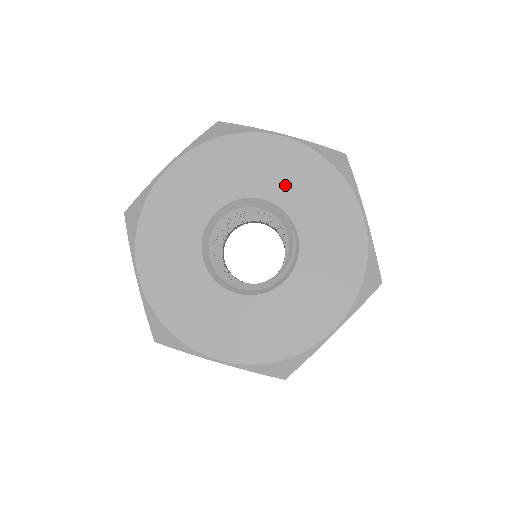
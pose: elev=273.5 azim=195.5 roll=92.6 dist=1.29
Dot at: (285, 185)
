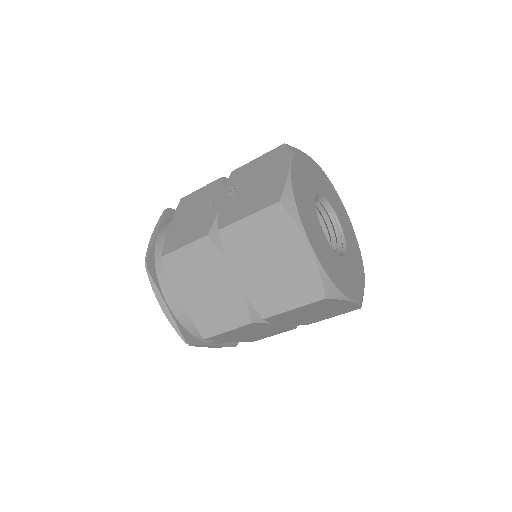
Dot at: (324, 188)
